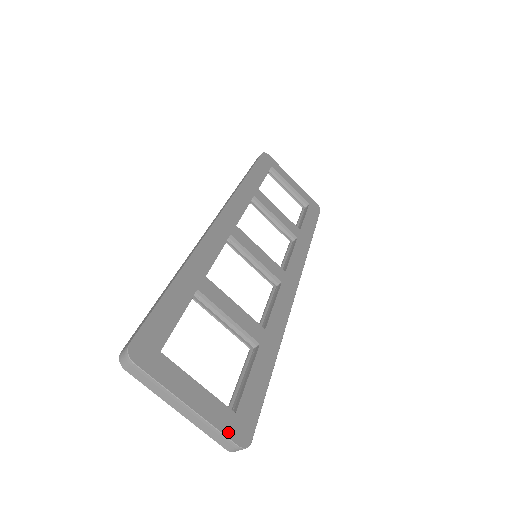
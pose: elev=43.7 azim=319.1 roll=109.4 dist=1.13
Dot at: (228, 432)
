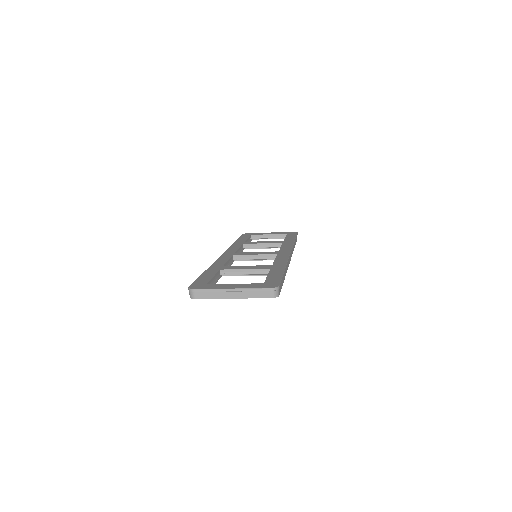
Dot at: (261, 287)
